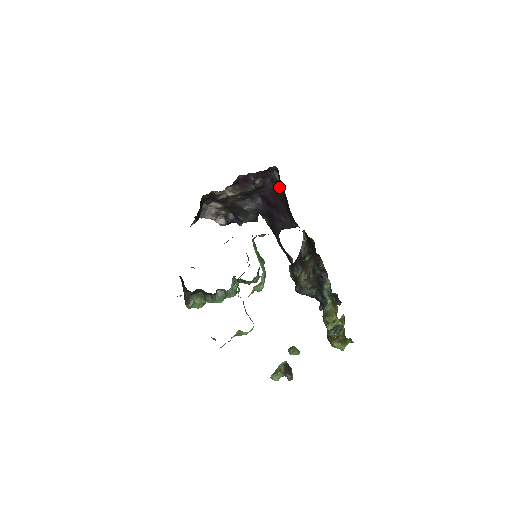
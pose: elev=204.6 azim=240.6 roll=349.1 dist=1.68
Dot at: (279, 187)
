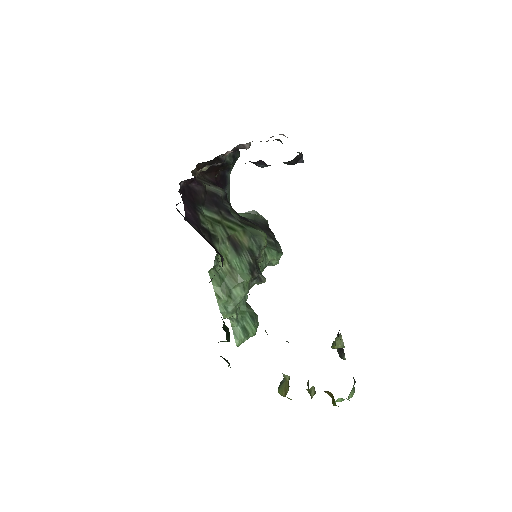
Dot at: occluded
